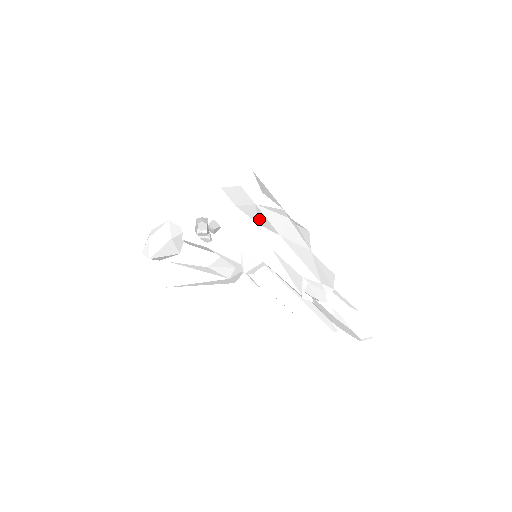
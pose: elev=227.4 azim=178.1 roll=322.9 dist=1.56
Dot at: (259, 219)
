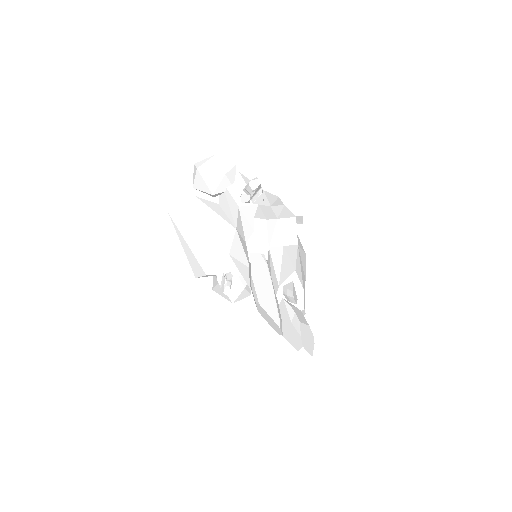
Dot at: occluded
